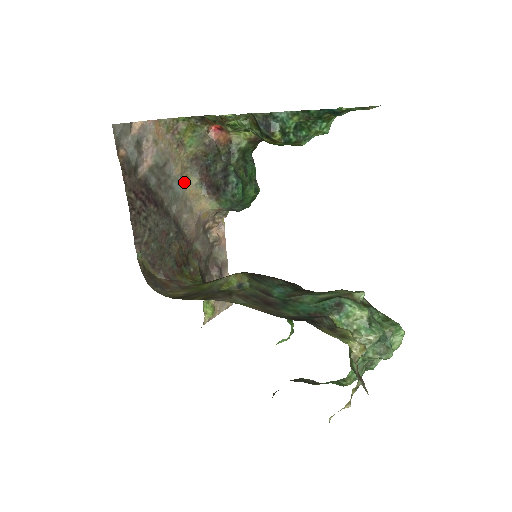
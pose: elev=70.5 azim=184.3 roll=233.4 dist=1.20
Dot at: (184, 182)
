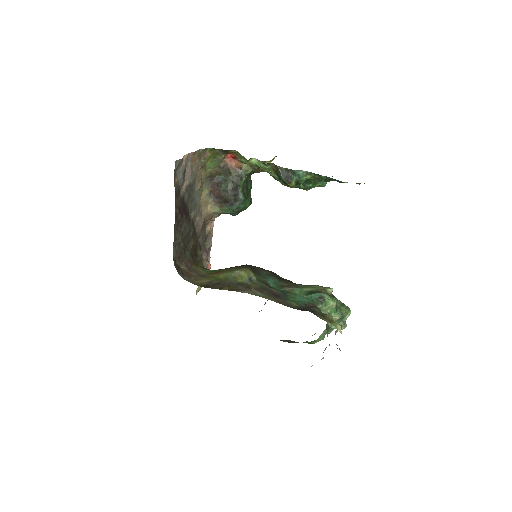
Dot at: (200, 193)
